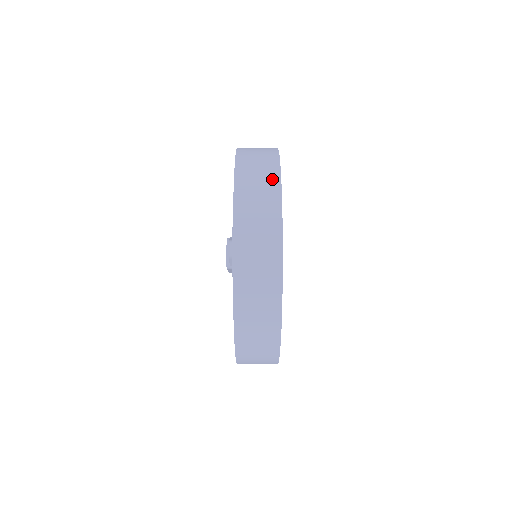
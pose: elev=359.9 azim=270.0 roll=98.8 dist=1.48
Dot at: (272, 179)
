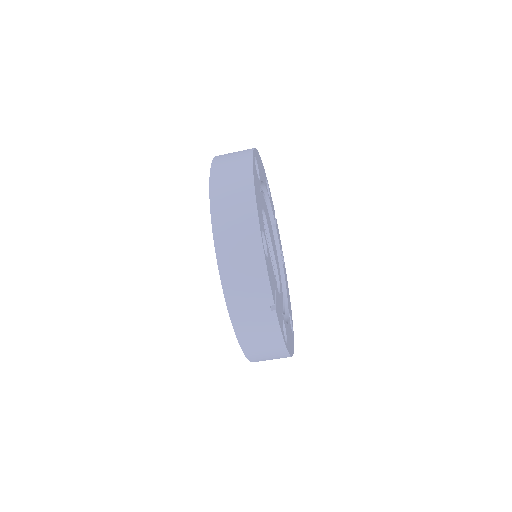
Dot at: occluded
